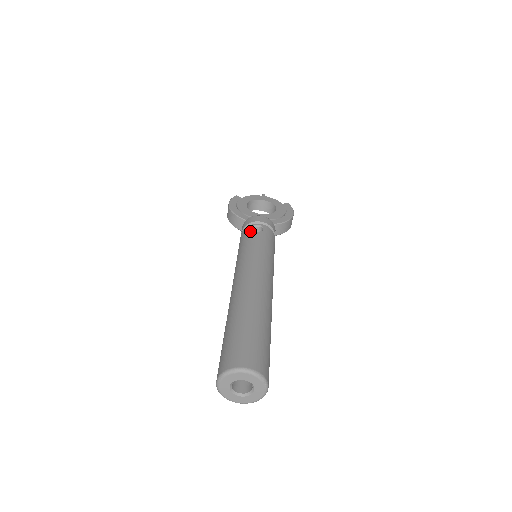
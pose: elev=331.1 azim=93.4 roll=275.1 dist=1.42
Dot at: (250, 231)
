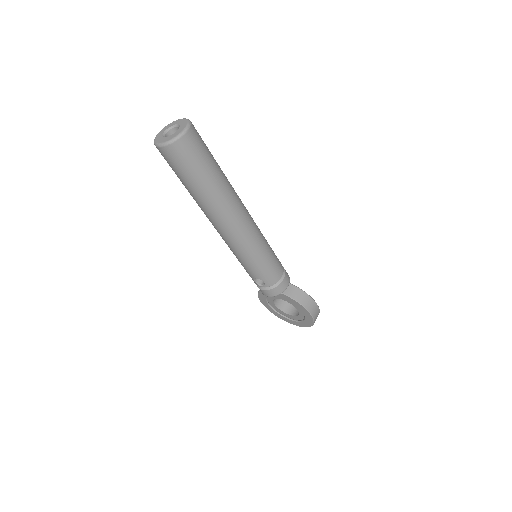
Dot at: occluded
